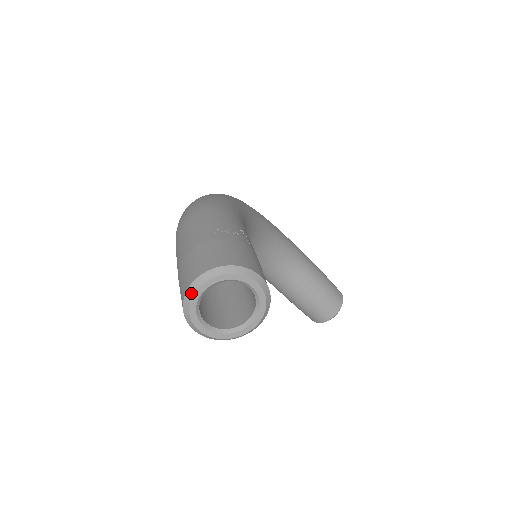
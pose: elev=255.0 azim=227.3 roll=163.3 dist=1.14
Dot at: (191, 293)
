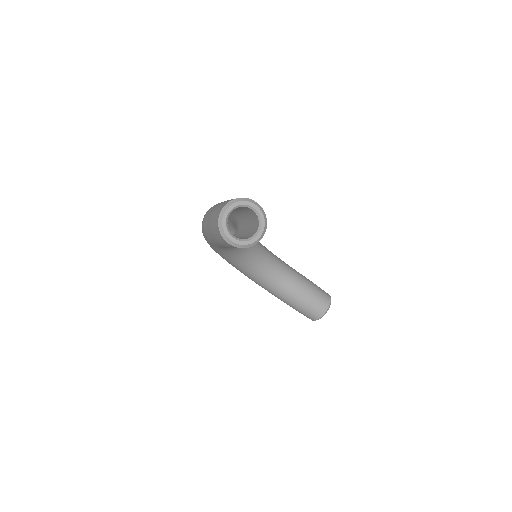
Dot at: (221, 216)
